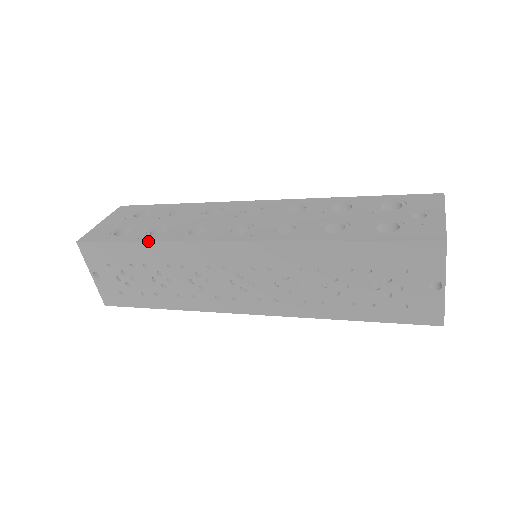
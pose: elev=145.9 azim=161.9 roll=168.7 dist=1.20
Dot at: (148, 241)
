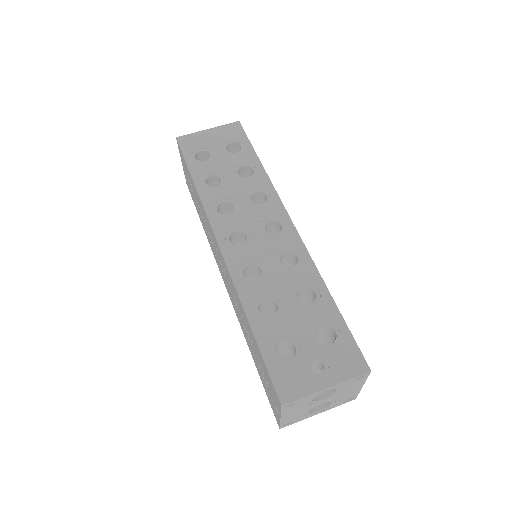
Dot at: (195, 186)
